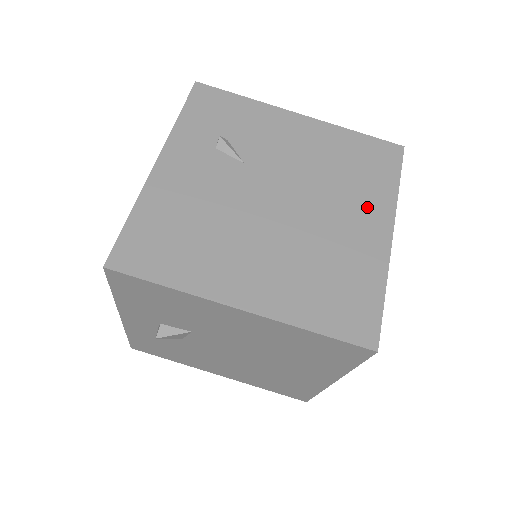
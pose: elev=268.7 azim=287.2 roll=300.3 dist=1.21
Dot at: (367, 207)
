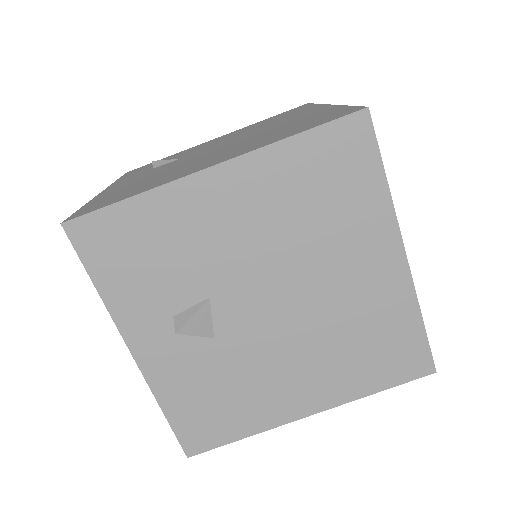
Dot at: (297, 115)
